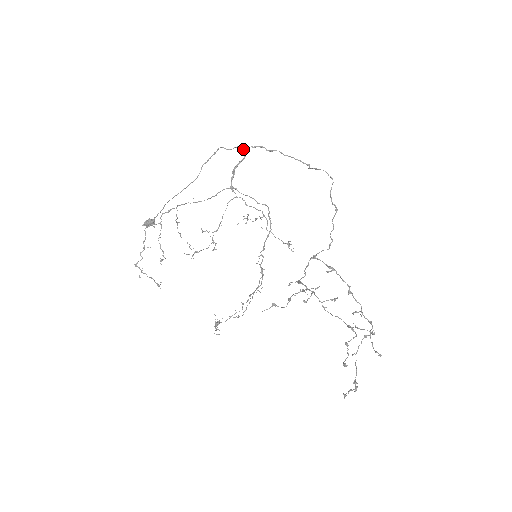
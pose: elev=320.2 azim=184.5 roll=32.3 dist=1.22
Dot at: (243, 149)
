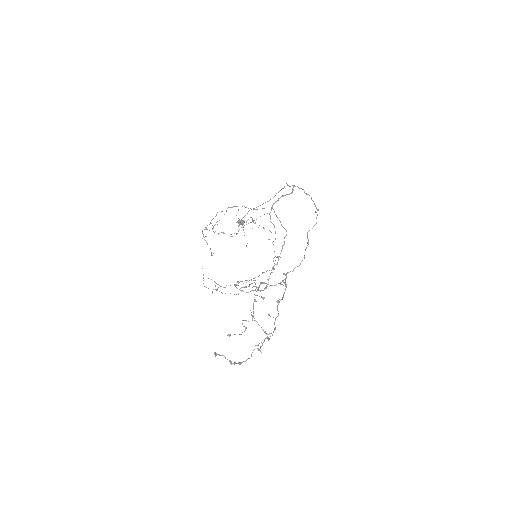
Dot at: (293, 187)
